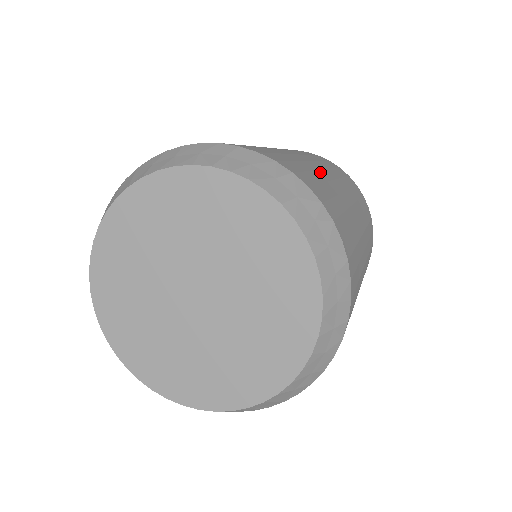
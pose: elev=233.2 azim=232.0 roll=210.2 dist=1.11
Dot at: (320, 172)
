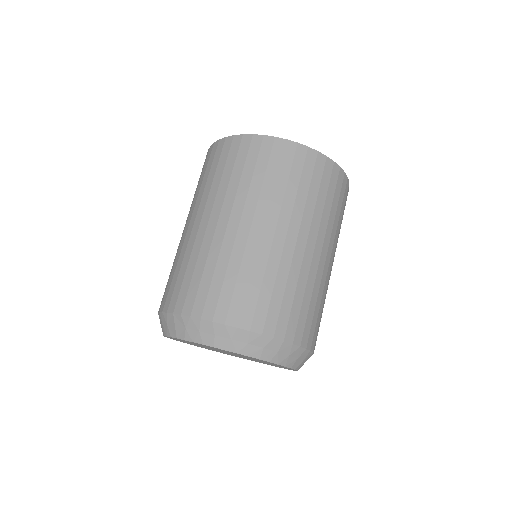
Dot at: (294, 260)
